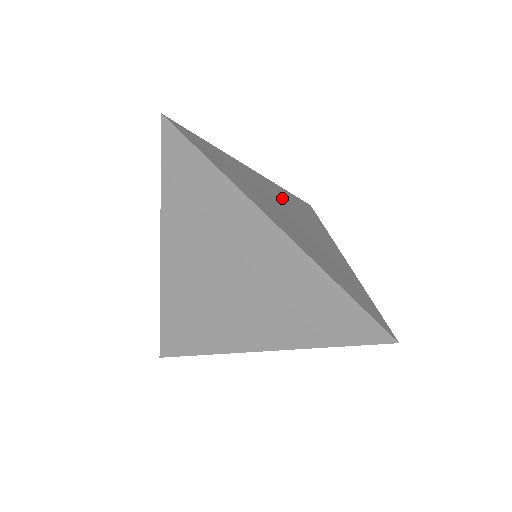
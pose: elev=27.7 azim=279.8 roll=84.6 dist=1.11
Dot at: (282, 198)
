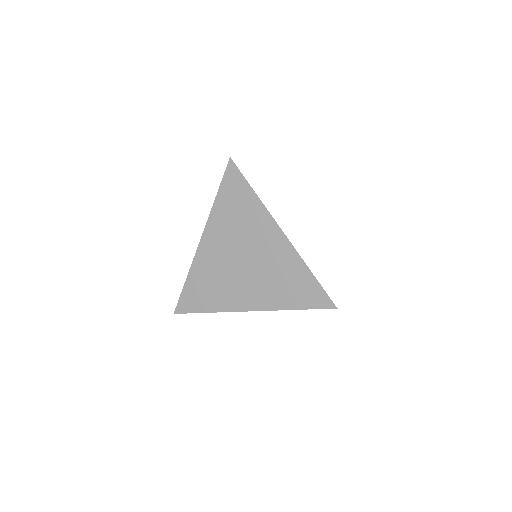
Dot at: occluded
